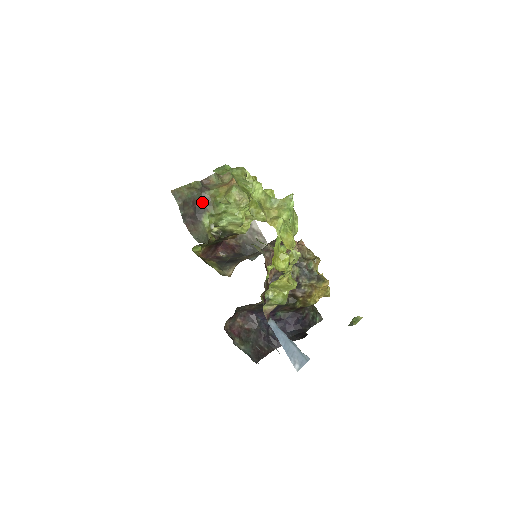
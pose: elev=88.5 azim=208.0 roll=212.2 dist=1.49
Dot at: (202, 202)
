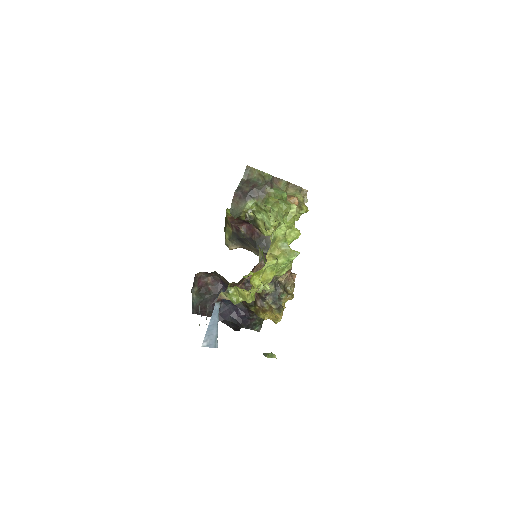
Dot at: (259, 190)
